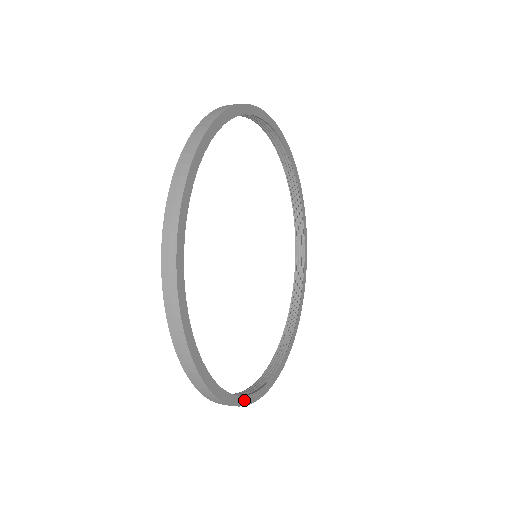
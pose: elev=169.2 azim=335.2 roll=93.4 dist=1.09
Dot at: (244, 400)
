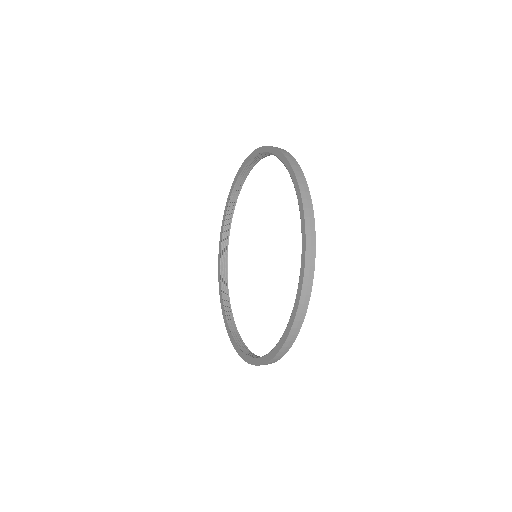
Dot at: occluded
